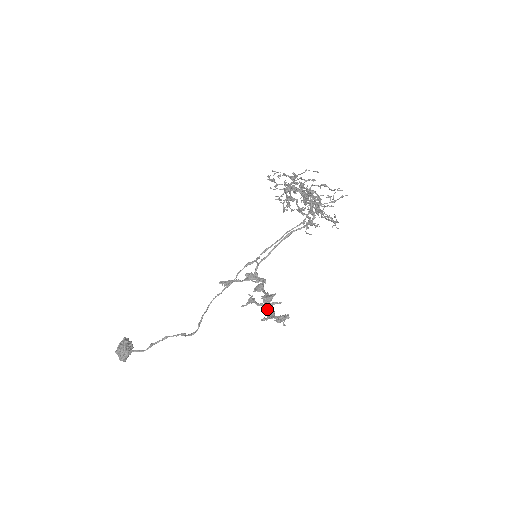
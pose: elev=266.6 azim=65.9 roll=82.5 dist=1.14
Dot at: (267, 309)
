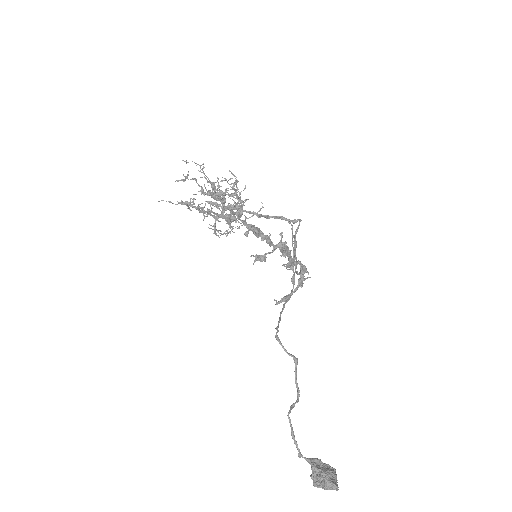
Dot at: (266, 241)
